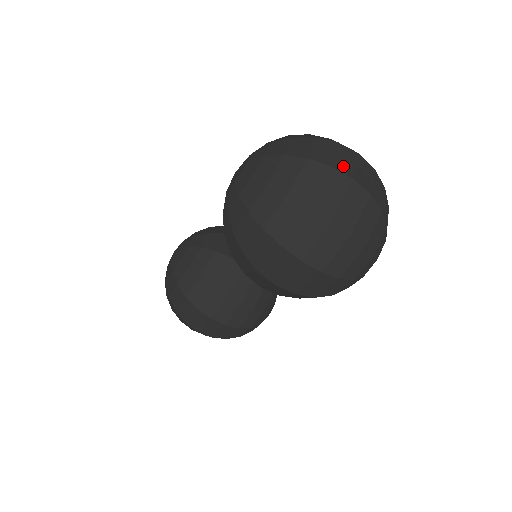
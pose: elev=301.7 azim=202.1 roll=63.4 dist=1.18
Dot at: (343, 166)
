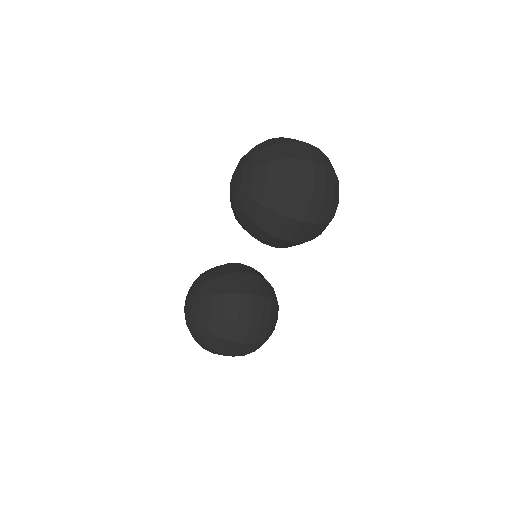
Dot at: occluded
